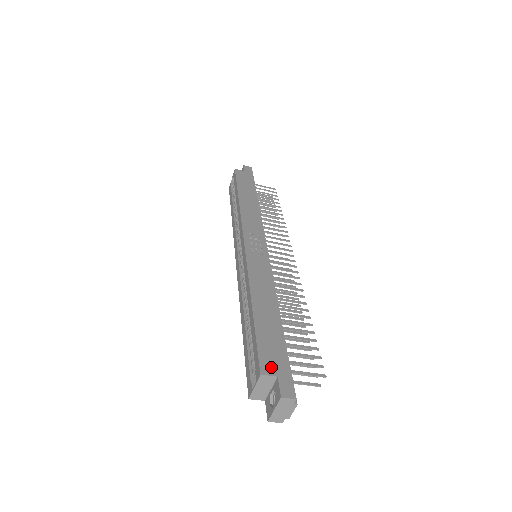
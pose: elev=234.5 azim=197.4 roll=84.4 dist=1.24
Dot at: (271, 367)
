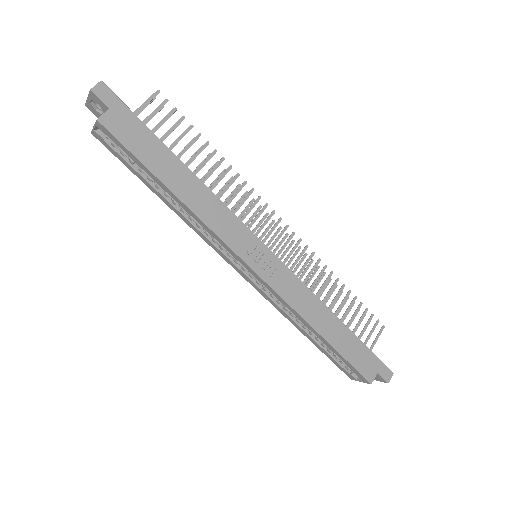
Dot at: (371, 372)
